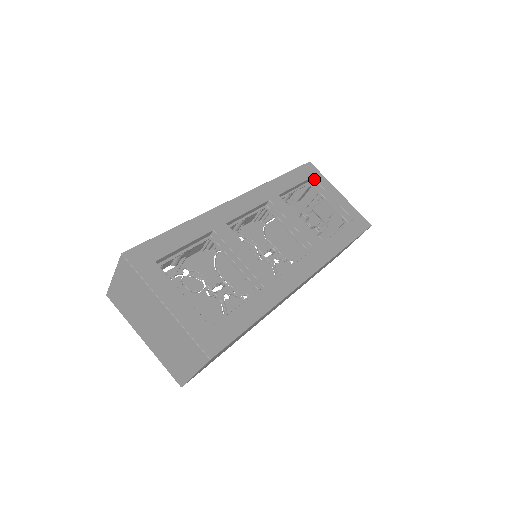
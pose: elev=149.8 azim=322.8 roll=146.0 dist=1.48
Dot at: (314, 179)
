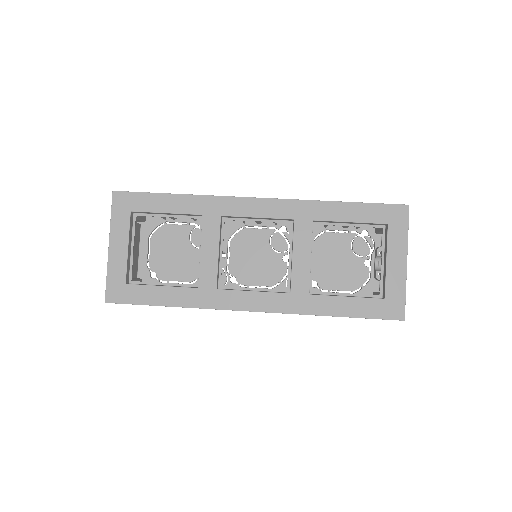
Dot at: (387, 228)
